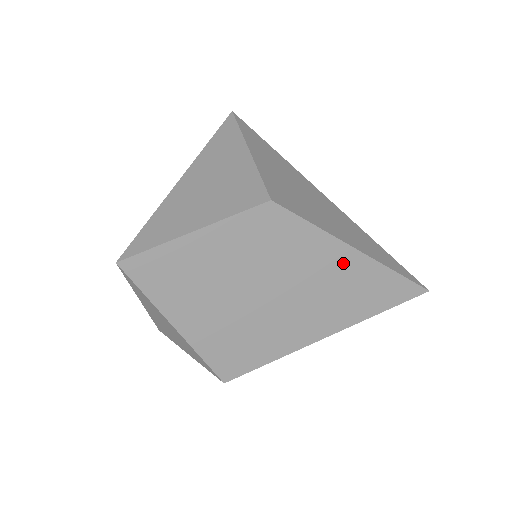
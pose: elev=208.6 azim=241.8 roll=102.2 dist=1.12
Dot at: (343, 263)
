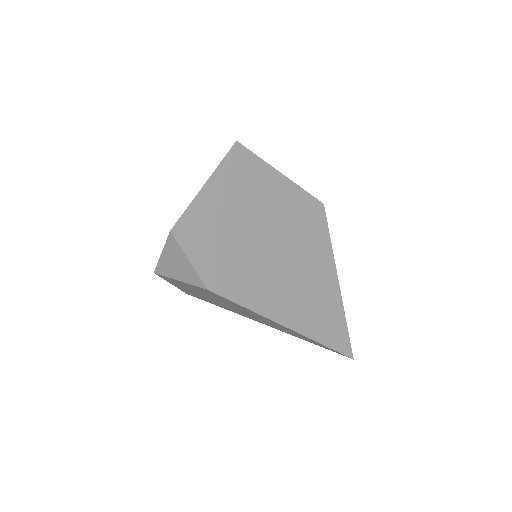
Dot at: (328, 282)
